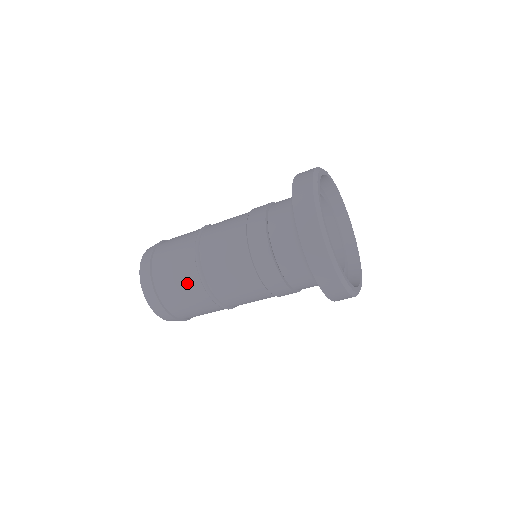
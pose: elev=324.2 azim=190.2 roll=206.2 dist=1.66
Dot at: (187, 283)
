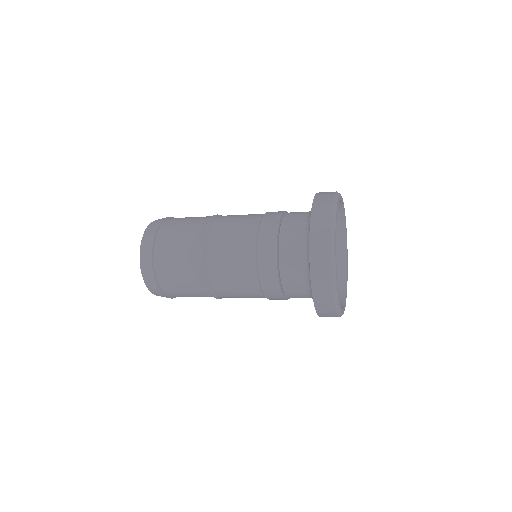
Dot at: (196, 293)
